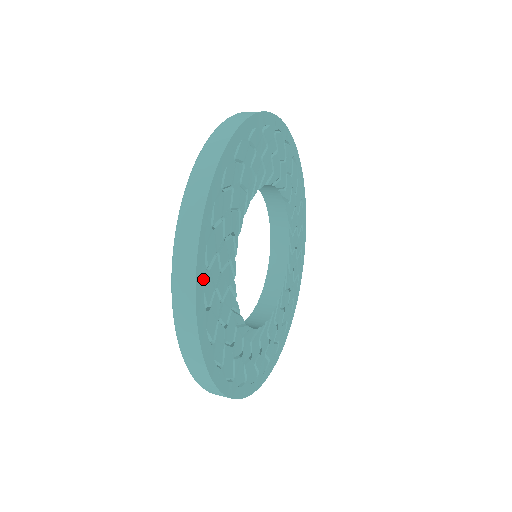
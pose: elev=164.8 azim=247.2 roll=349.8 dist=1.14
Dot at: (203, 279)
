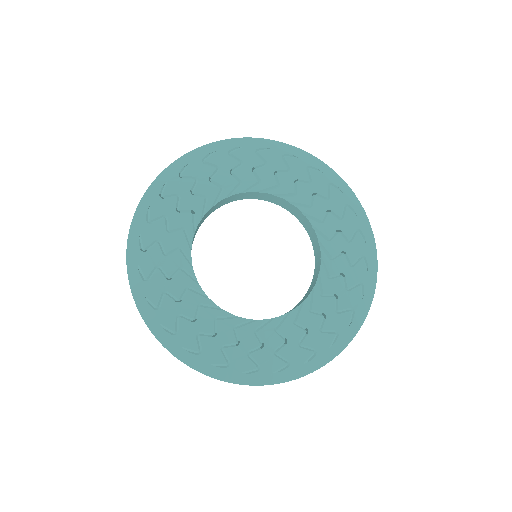
Dot at: (141, 226)
